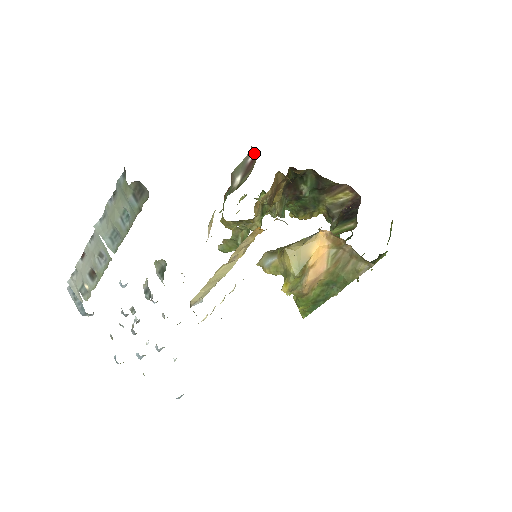
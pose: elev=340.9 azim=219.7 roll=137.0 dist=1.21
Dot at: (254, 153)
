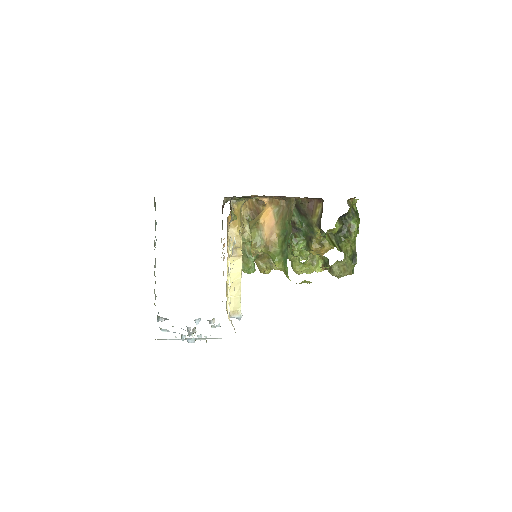
Dot at: occluded
